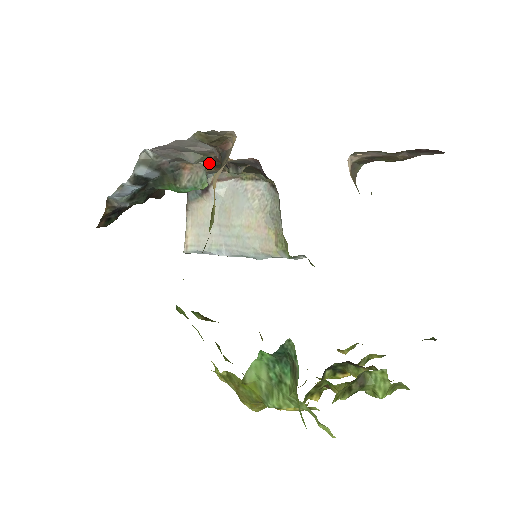
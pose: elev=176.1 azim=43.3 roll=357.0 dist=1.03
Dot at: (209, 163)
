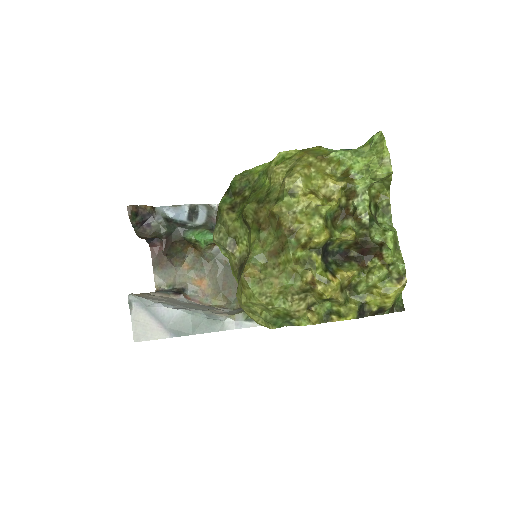
Dot at: occluded
